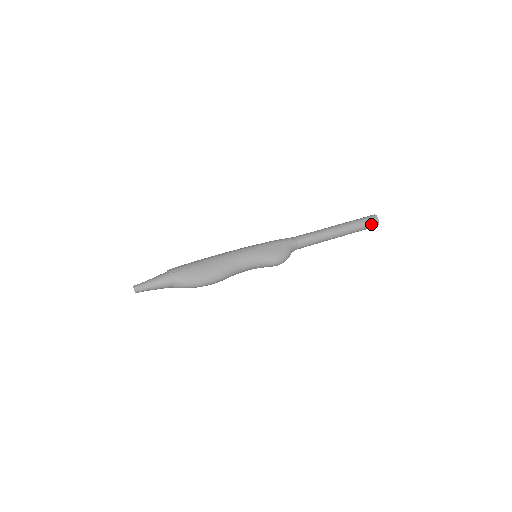
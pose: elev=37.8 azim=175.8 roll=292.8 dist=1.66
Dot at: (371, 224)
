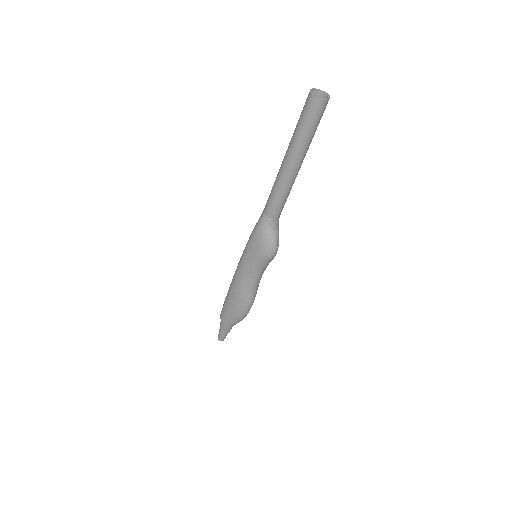
Dot at: (315, 113)
